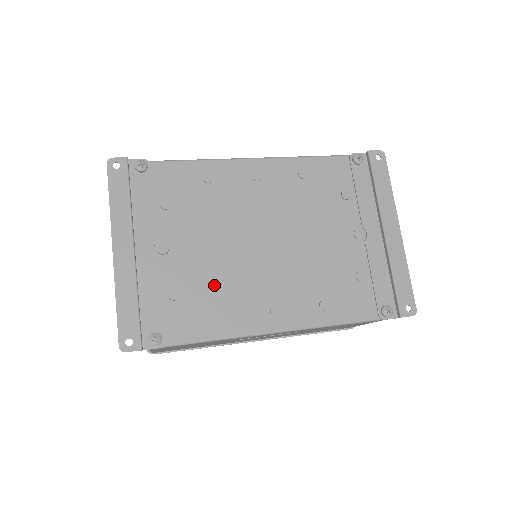
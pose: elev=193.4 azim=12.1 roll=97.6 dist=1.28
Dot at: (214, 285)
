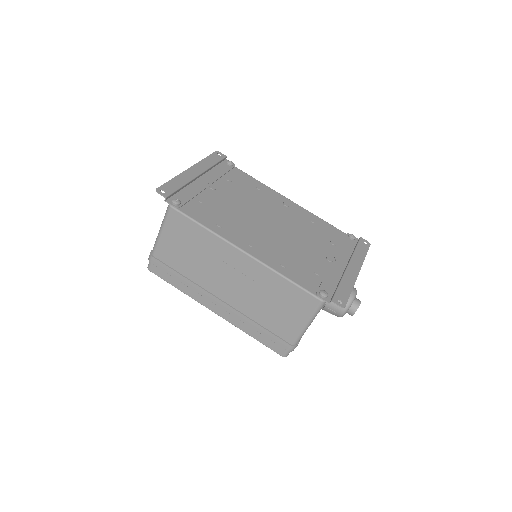
Dot at: (226, 214)
